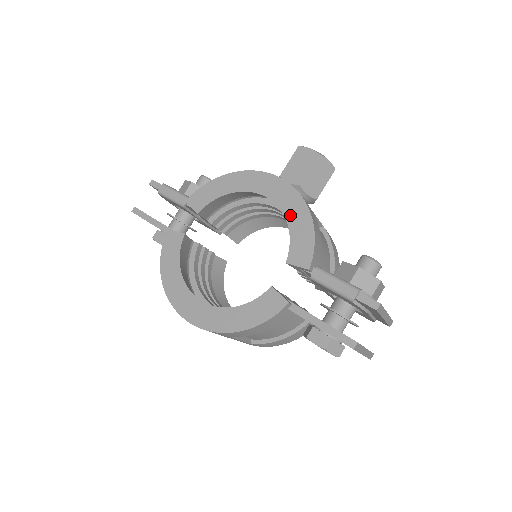
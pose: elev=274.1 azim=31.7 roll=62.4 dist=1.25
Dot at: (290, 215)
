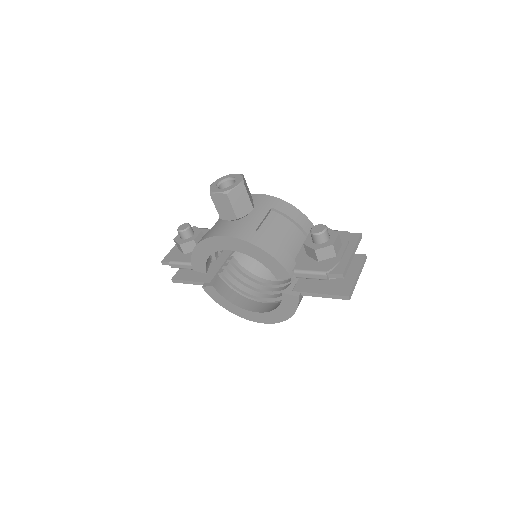
Dot at: (253, 255)
